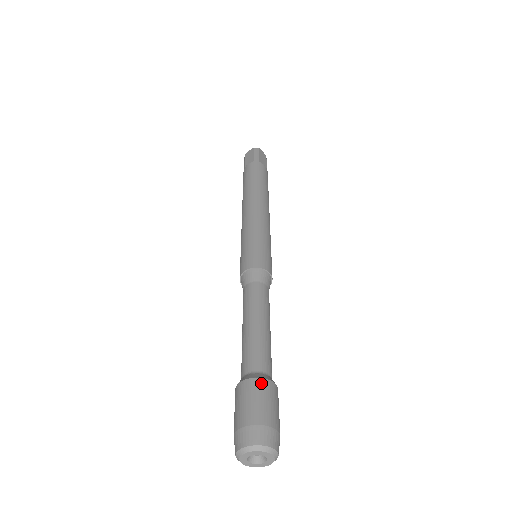
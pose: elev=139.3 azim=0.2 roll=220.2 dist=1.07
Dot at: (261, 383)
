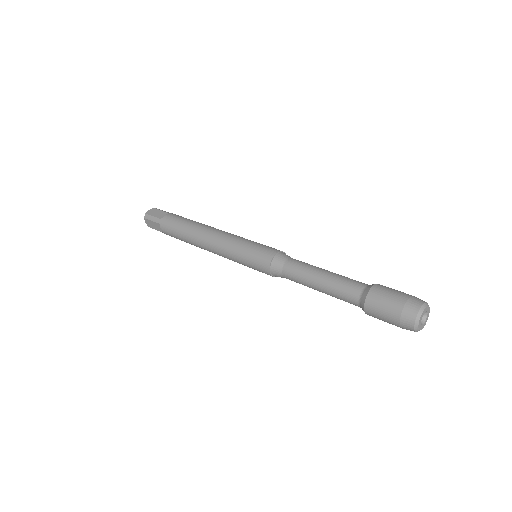
Dot at: (382, 285)
